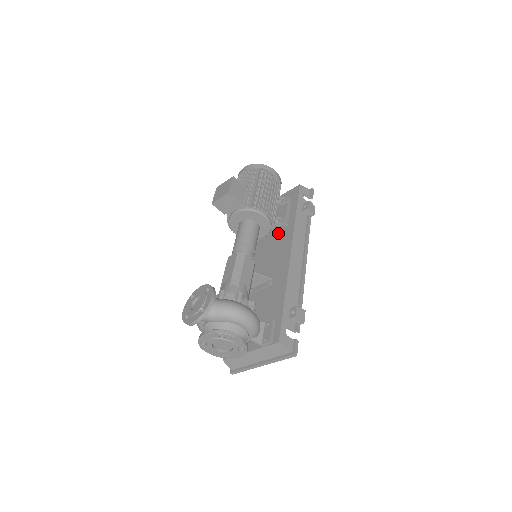
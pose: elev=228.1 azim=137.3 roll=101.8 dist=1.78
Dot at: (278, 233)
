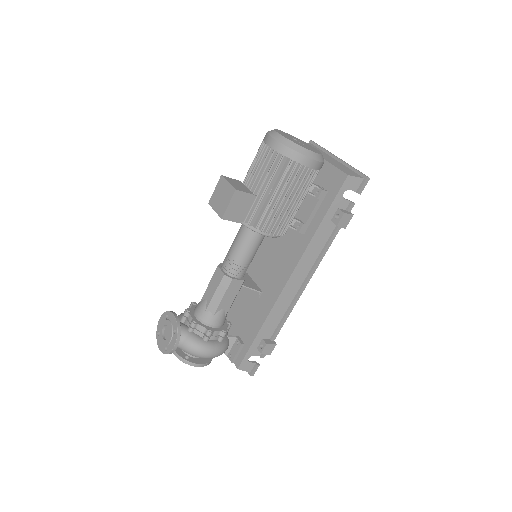
Dot at: (293, 231)
